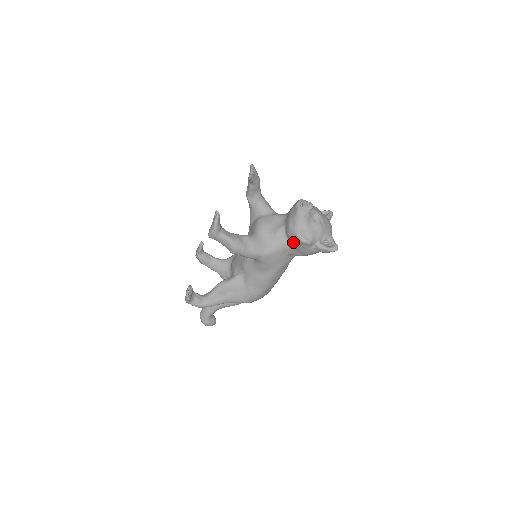
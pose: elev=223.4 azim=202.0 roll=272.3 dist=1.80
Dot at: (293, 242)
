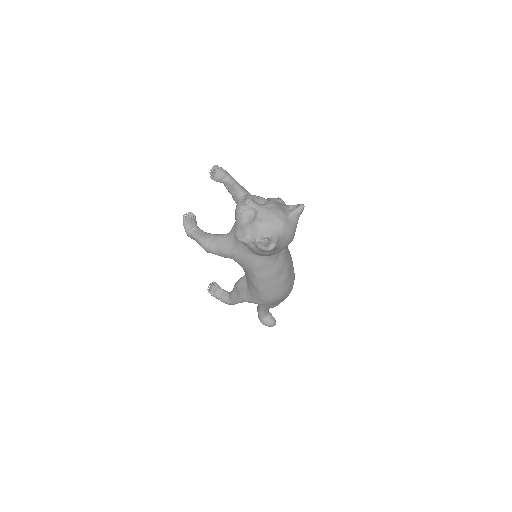
Dot at: occluded
